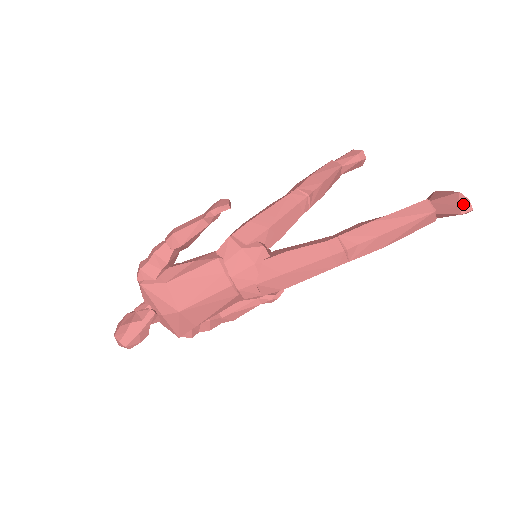
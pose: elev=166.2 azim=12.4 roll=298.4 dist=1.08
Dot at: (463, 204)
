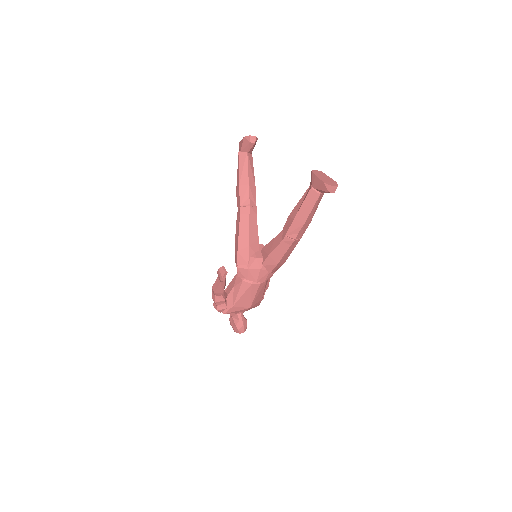
Dot at: (330, 190)
